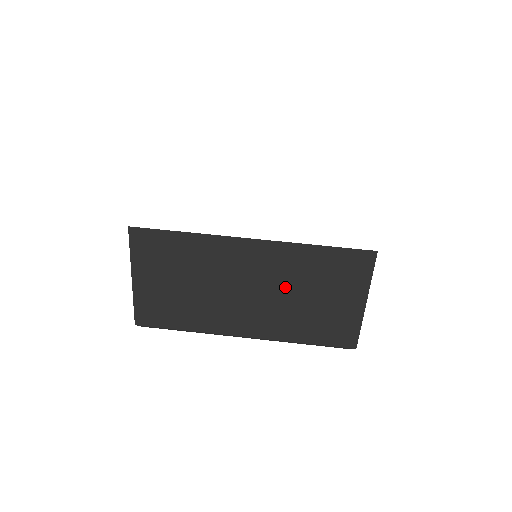
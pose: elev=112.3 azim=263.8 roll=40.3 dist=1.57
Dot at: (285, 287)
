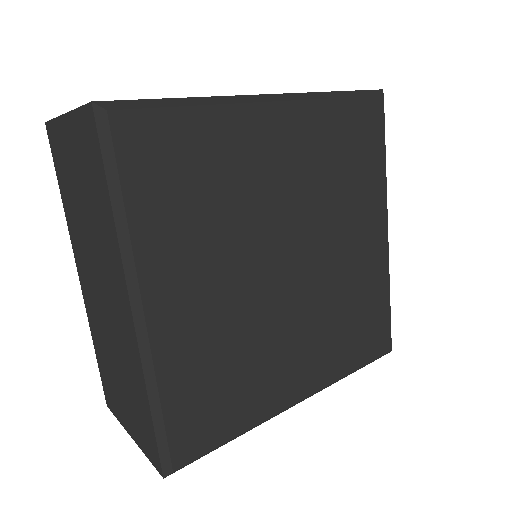
Dot at: occluded
